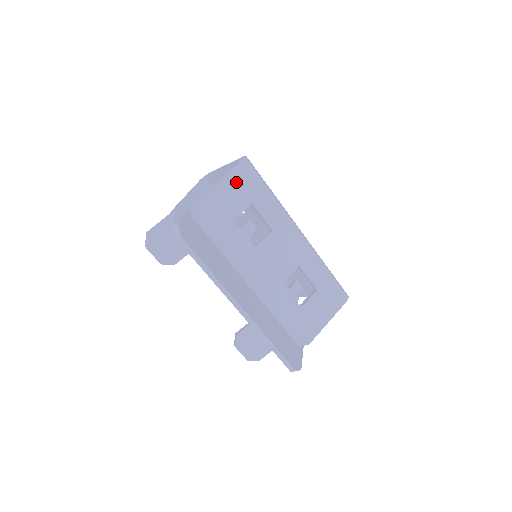
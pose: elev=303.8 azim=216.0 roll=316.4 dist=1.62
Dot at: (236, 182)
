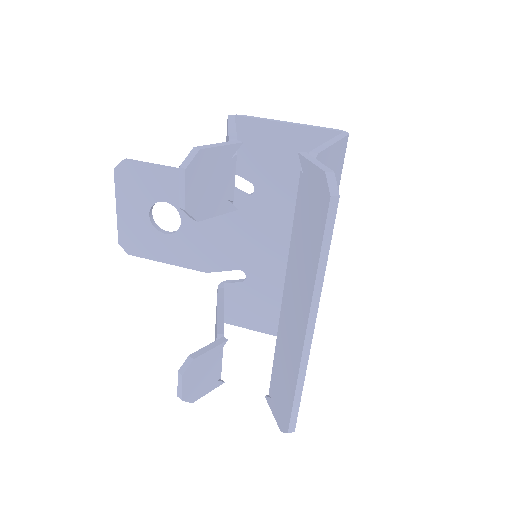
Dot at: (338, 156)
